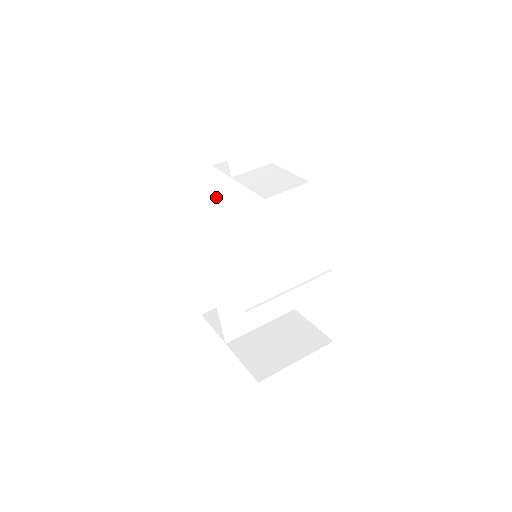
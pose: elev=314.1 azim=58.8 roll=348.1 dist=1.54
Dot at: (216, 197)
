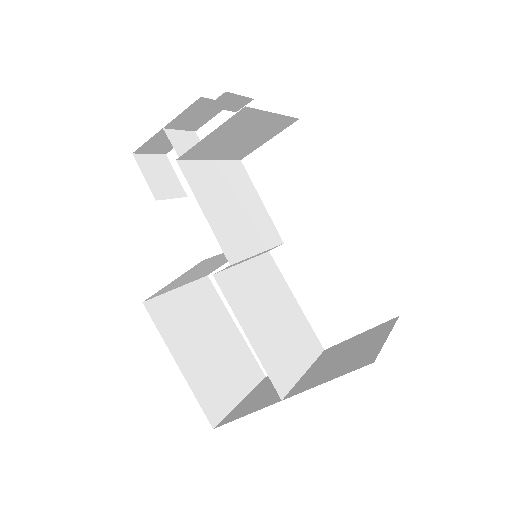
Dot at: (191, 161)
